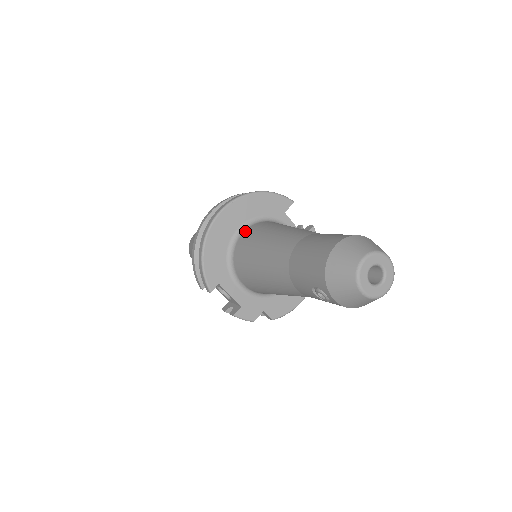
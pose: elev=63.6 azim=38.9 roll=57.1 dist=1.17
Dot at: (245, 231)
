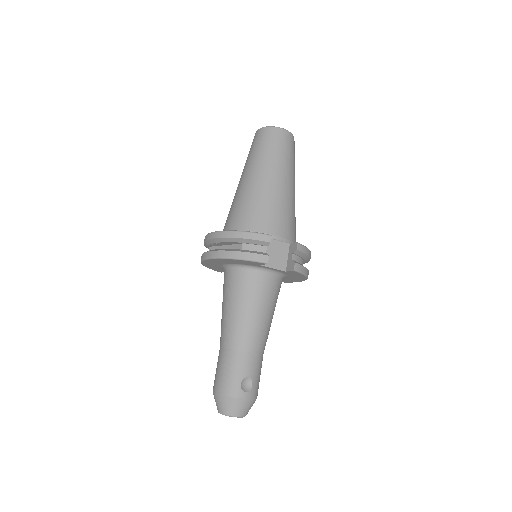
Dot at: (227, 271)
